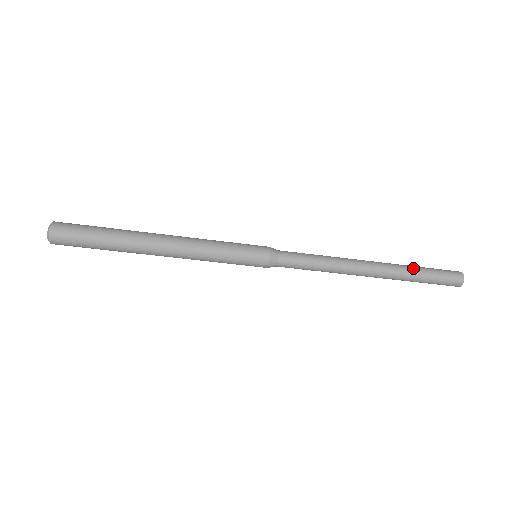
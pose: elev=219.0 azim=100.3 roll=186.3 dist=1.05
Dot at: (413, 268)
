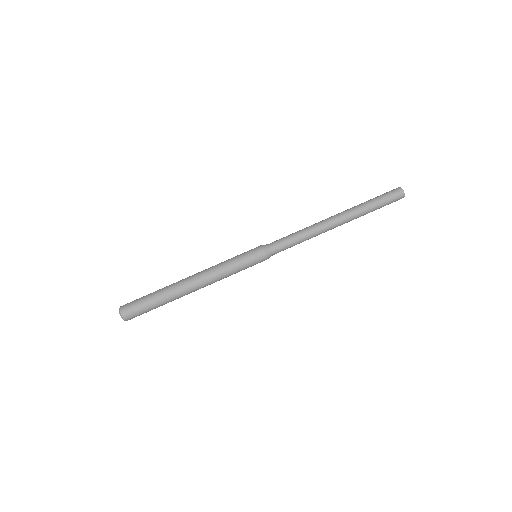
Dot at: occluded
